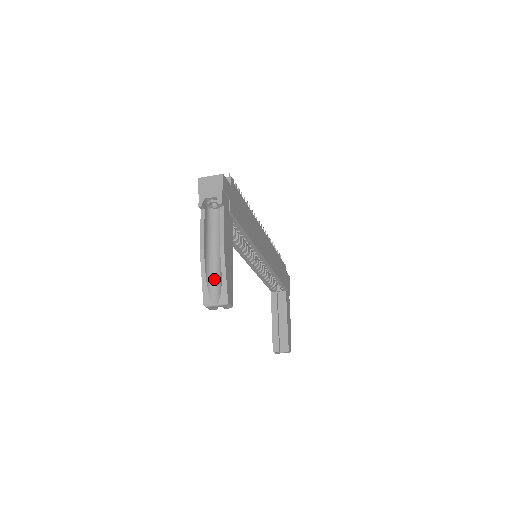
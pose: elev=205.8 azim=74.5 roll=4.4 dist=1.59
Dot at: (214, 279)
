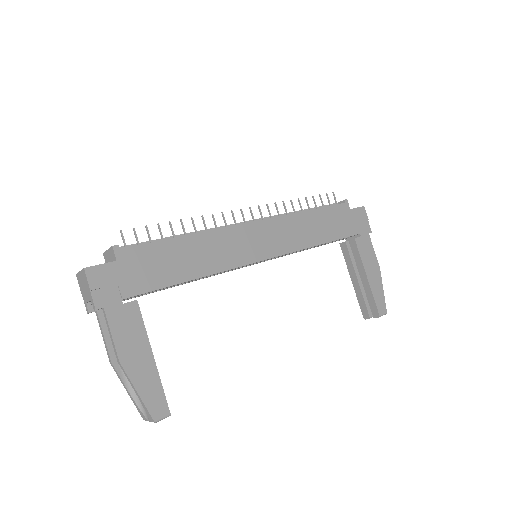
Dot at: occluded
